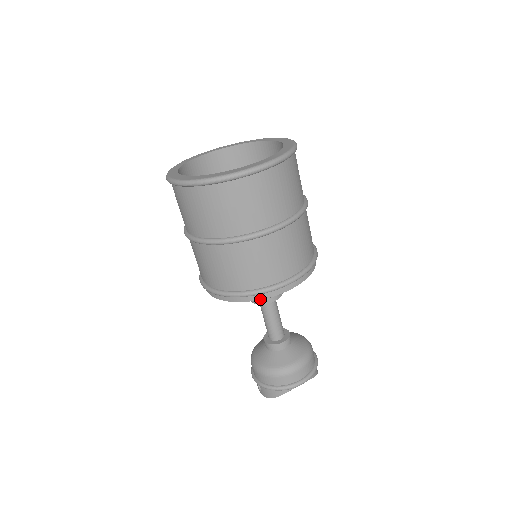
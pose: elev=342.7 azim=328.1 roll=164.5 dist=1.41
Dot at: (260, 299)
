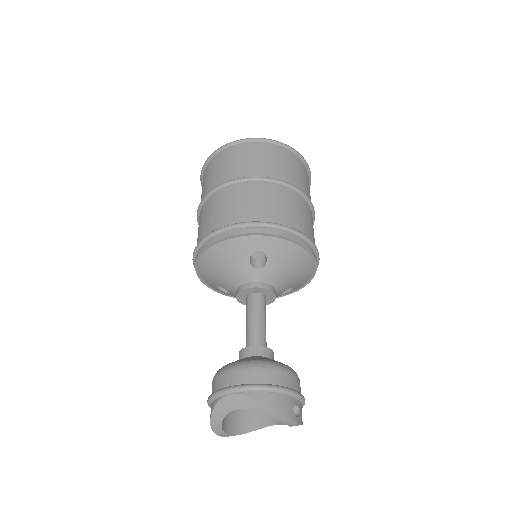
Dot at: (201, 252)
